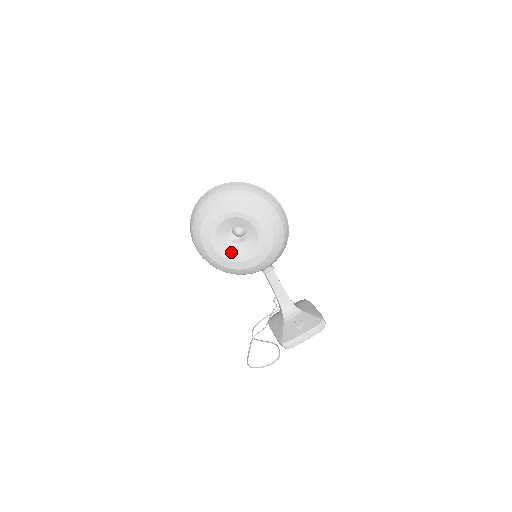
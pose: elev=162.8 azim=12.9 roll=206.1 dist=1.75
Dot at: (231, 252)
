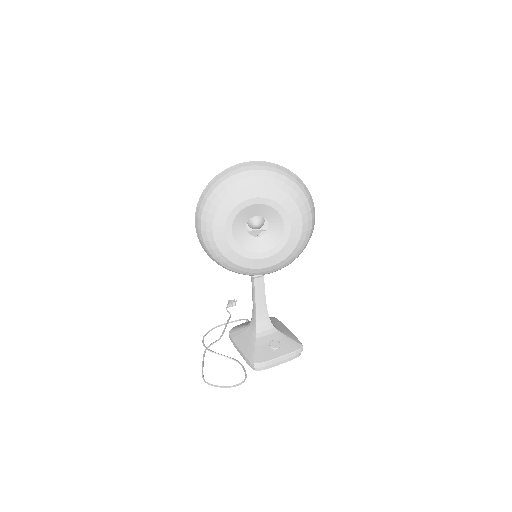
Dot at: (243, 244)
